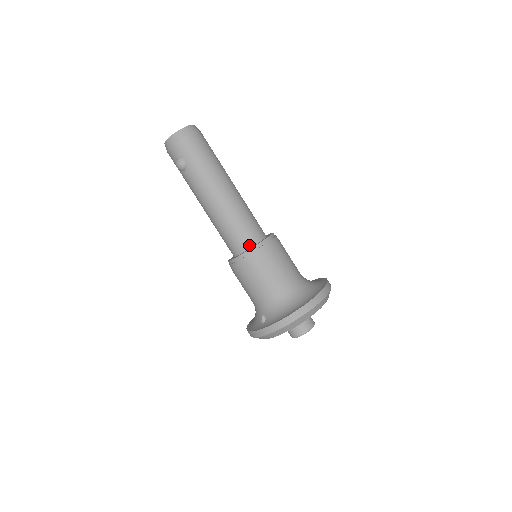
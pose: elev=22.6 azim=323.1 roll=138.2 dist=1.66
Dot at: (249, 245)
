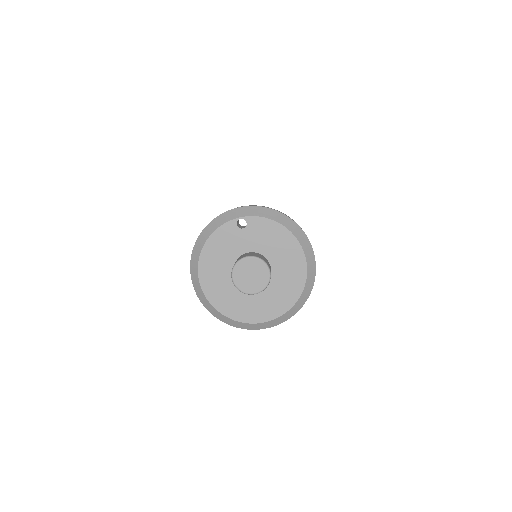
Dot at: occluded
